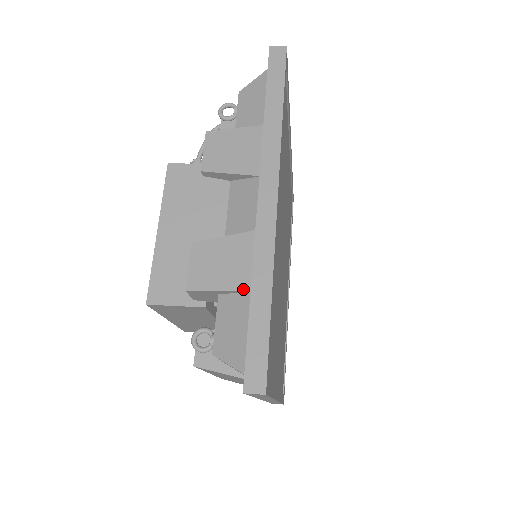
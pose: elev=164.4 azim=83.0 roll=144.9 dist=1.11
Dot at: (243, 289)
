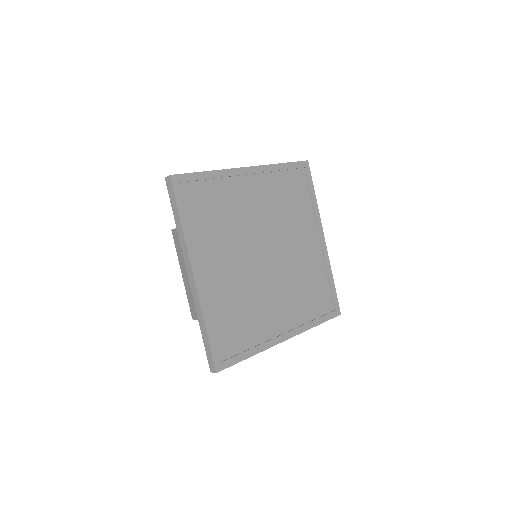
Dot at: occluded
